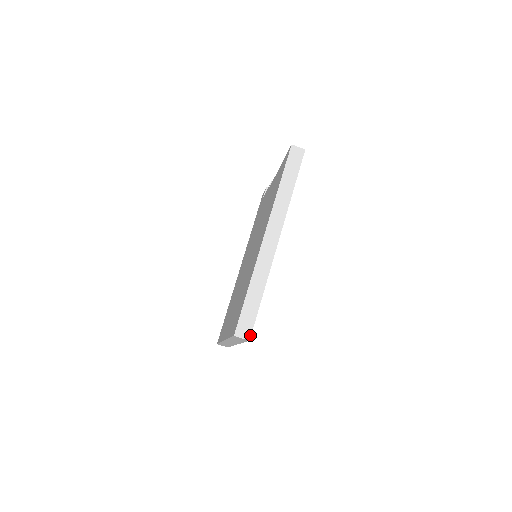
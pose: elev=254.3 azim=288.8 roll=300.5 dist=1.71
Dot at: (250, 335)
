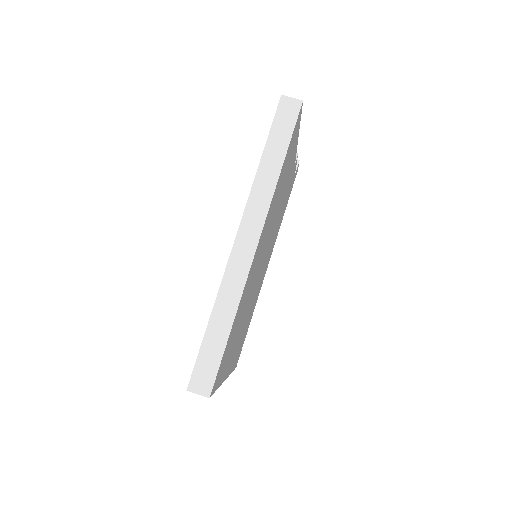
Dot at: (210, 390)
